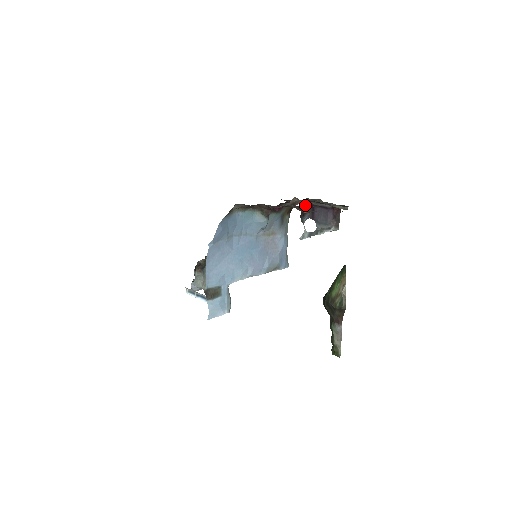
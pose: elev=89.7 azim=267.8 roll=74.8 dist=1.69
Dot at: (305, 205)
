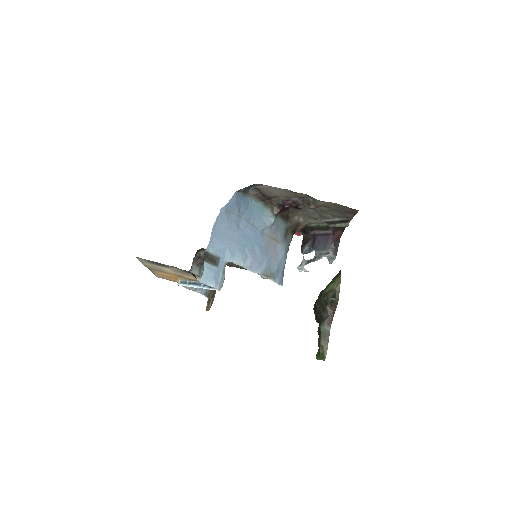
Dot at: occluded
